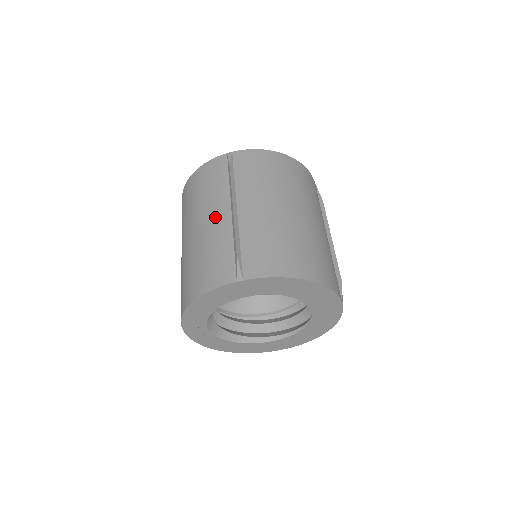
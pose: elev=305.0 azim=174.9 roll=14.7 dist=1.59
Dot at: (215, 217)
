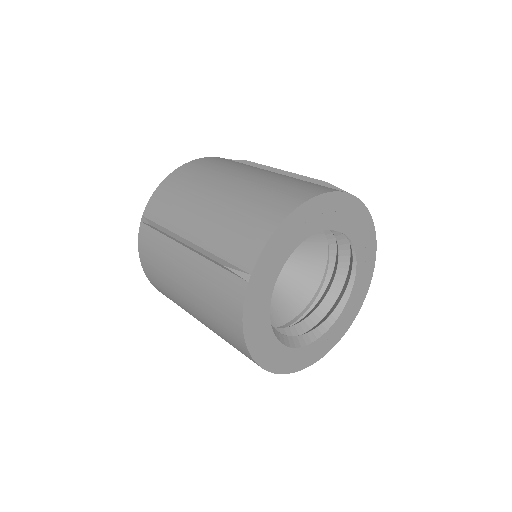
Dot at: (183, 268)
